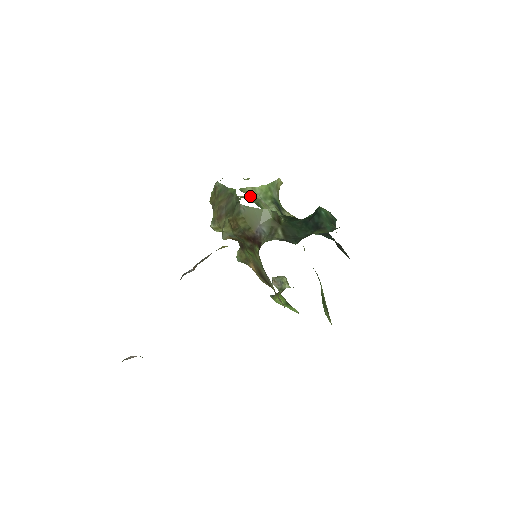
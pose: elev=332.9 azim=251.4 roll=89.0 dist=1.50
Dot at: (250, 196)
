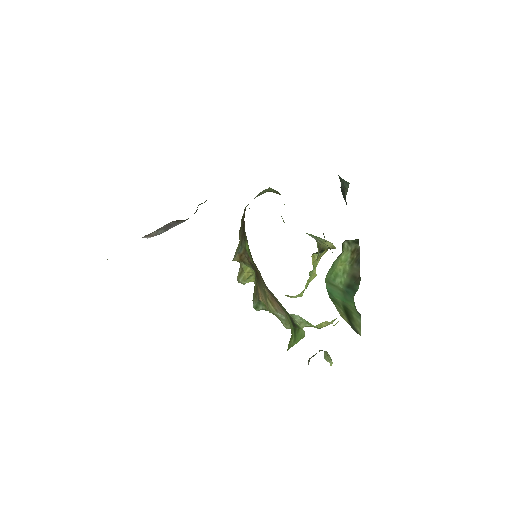
Dot at: occluded
